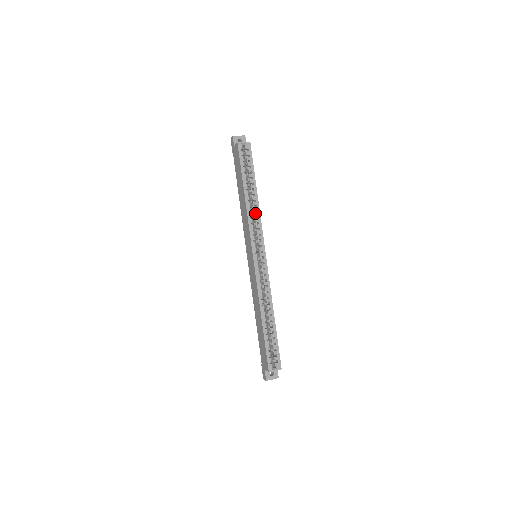
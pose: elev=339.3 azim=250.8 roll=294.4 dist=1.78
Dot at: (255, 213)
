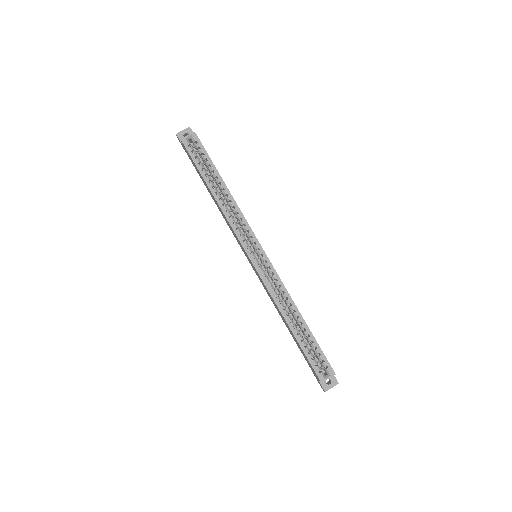
Dot at: (233, 209)
